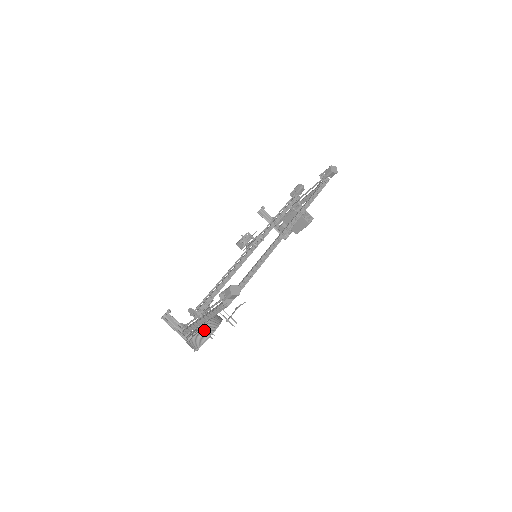
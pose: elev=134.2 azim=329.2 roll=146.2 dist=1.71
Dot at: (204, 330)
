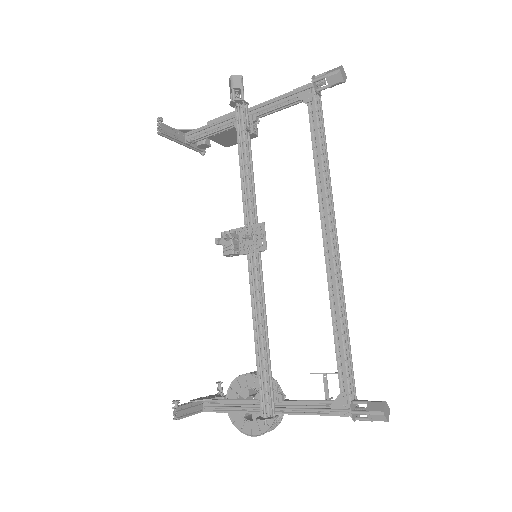
Dot at: (277, 418)
